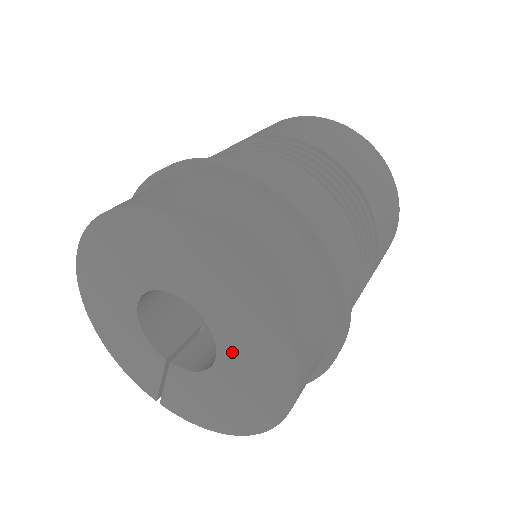
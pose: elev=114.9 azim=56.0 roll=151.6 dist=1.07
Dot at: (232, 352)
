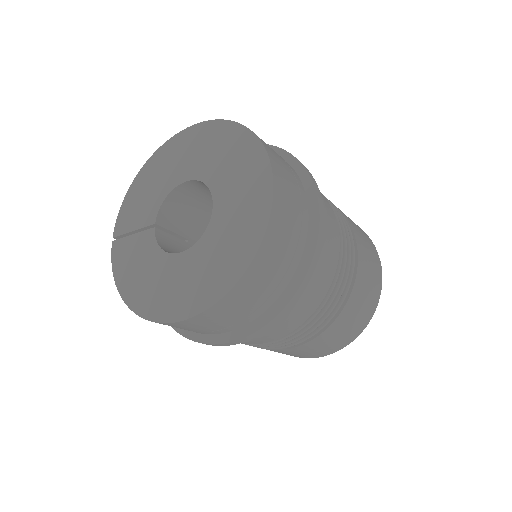
Dot at: (195, 259)
